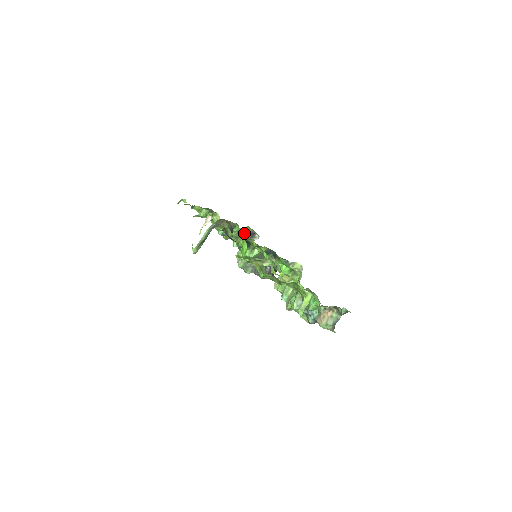
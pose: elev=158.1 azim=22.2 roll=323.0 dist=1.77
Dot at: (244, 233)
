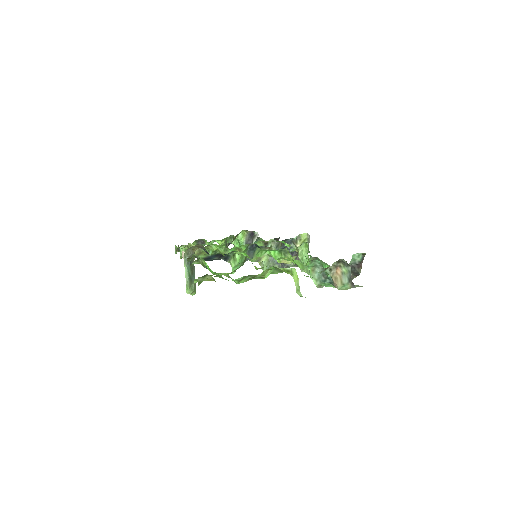
Dot at: (244, 239)
